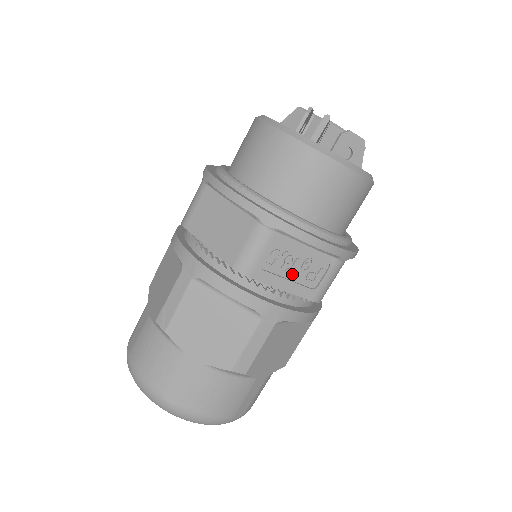
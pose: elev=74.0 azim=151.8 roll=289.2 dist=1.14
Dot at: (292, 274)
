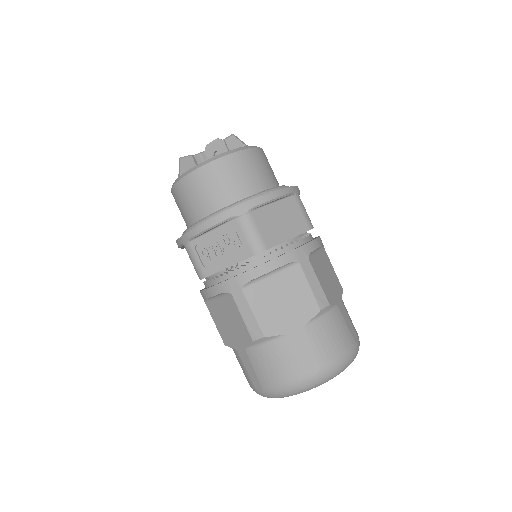
Dot at: (225, 253)
